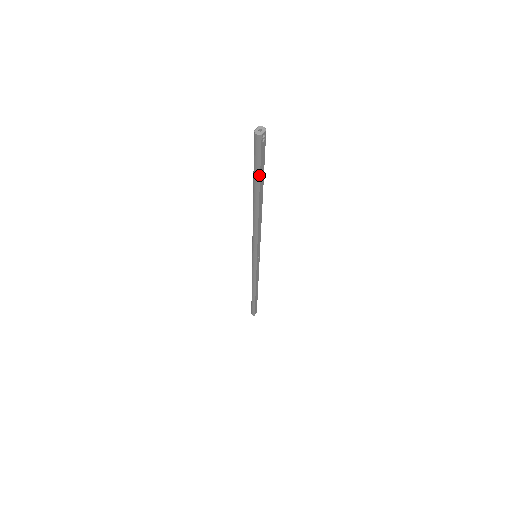
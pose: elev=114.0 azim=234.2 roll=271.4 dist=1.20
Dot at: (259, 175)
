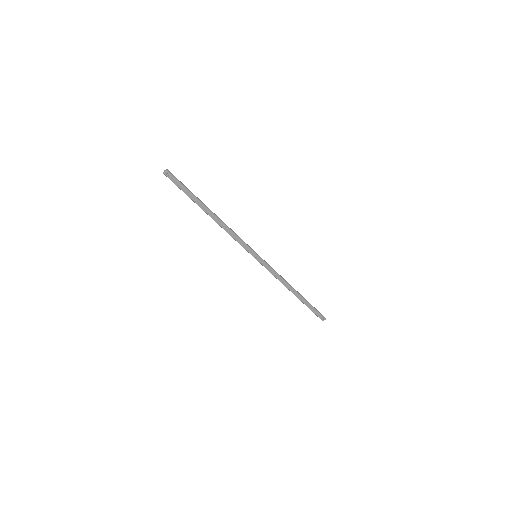
Dot at: (187, 195)
